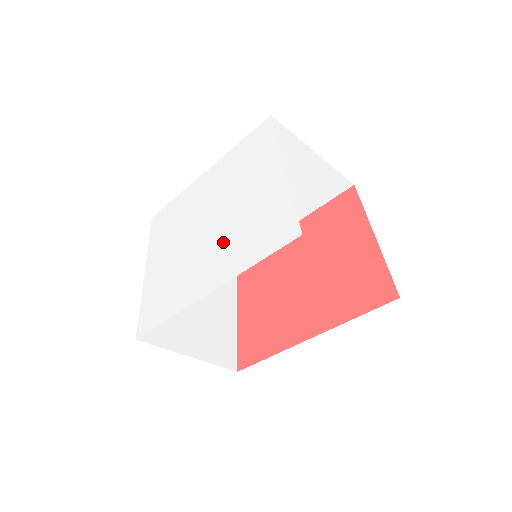
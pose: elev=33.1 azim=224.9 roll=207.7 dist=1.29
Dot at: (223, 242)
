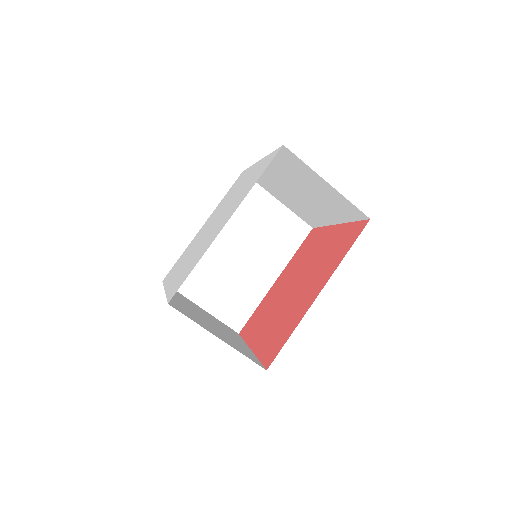
Dot at: (231, 207)
